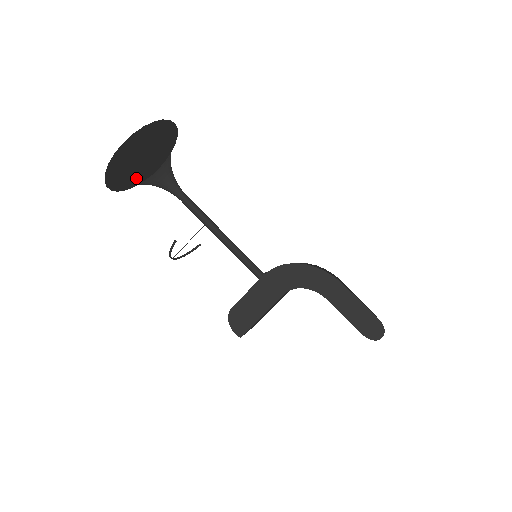
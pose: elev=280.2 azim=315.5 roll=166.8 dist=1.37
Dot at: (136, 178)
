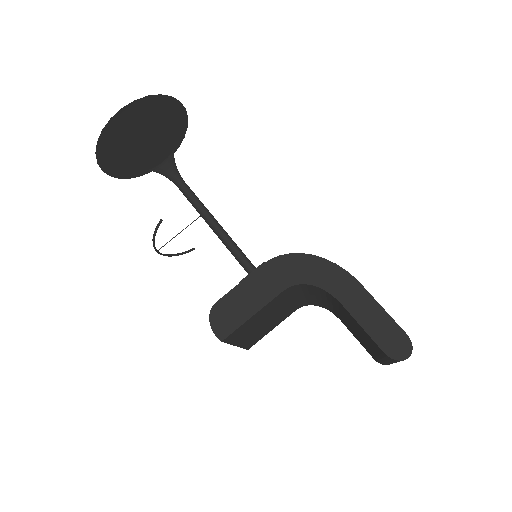
Dot at: (134, 167)
